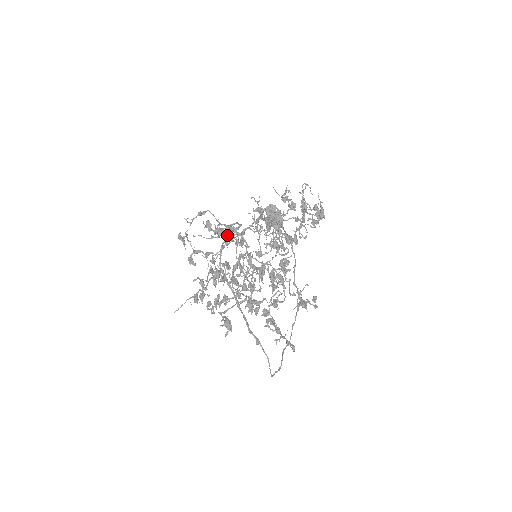
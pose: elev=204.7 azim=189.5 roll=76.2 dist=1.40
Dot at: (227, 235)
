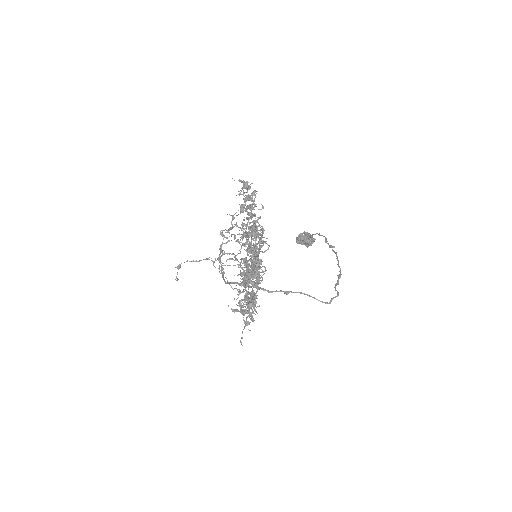
Dot at: (221, 265)
